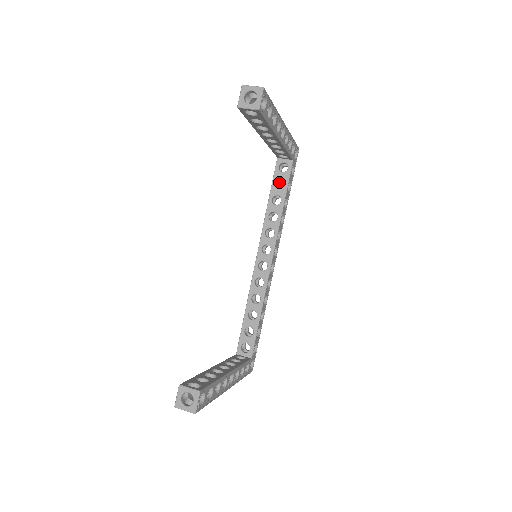
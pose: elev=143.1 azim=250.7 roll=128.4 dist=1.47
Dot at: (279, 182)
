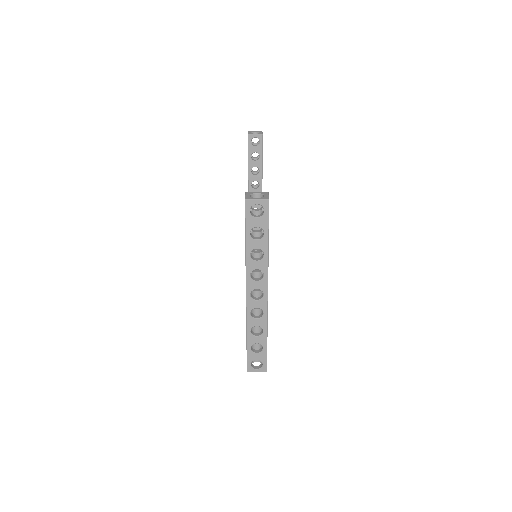
Dot at: occluded
